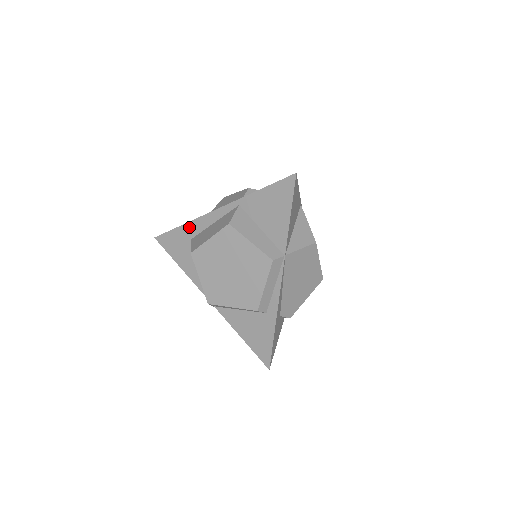
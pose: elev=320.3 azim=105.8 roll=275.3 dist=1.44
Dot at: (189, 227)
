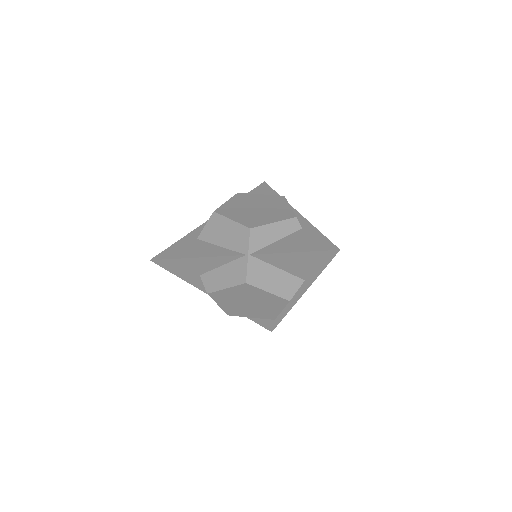
Dot at: (191, 235)
